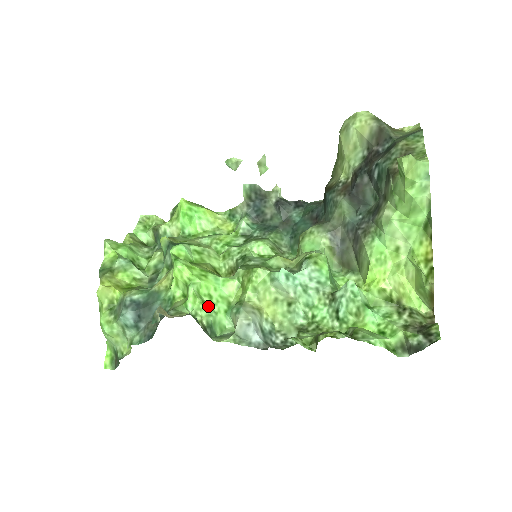
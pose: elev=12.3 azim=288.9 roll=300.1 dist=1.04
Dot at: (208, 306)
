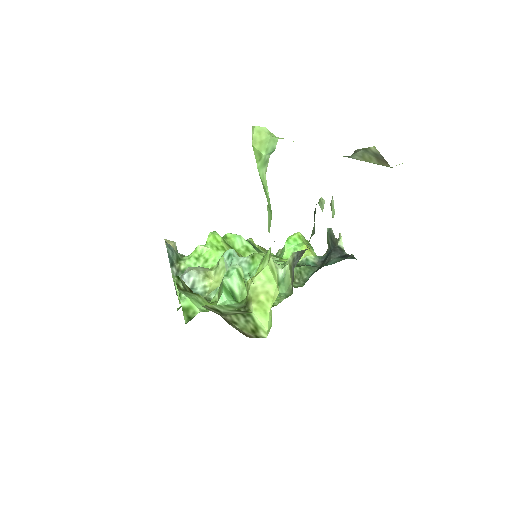
Dot at: (197, 263)
